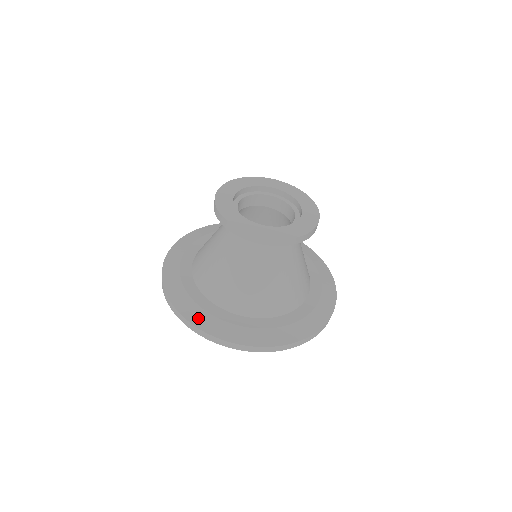
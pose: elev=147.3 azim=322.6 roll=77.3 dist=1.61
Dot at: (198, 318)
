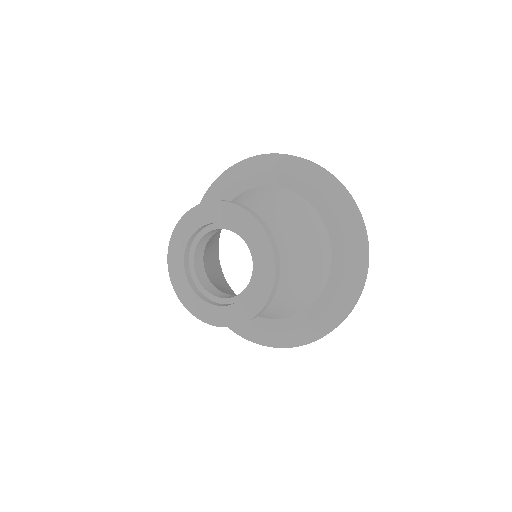
Dot at: (291, 340)
